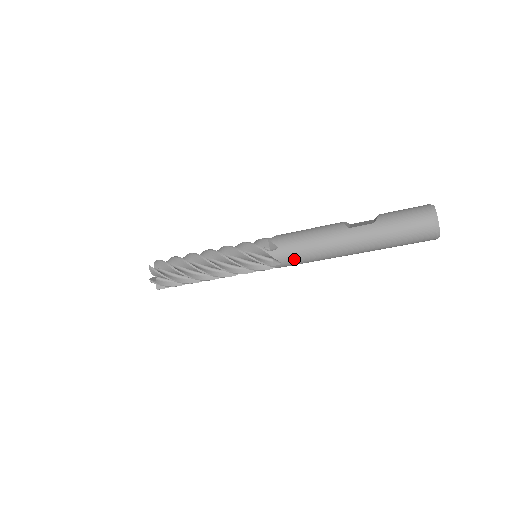
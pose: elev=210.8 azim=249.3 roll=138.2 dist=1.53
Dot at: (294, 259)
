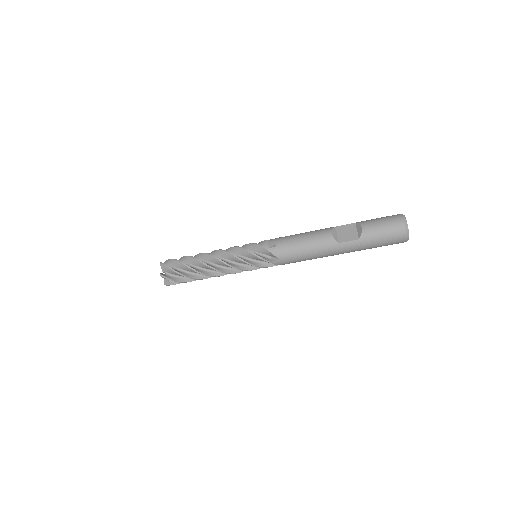
Dot at: occluded
